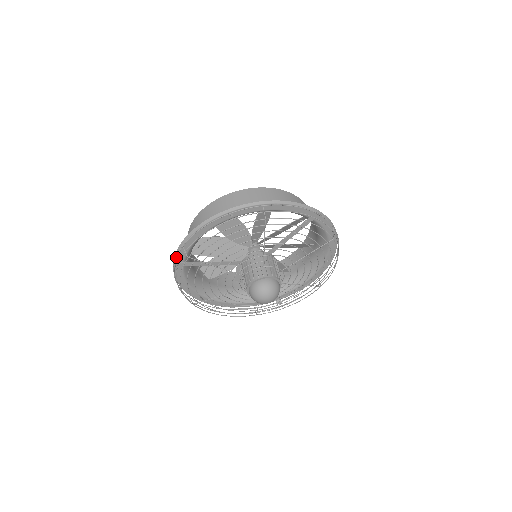
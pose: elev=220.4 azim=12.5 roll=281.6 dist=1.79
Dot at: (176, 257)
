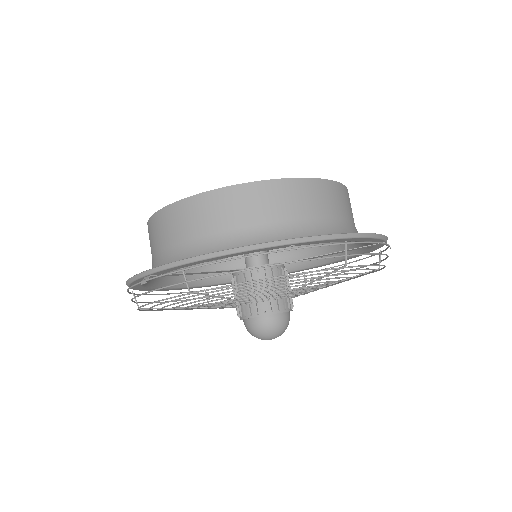
Dot at: (159, 276)
